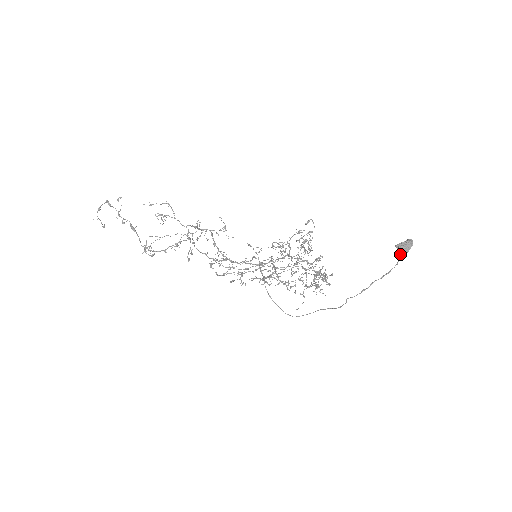
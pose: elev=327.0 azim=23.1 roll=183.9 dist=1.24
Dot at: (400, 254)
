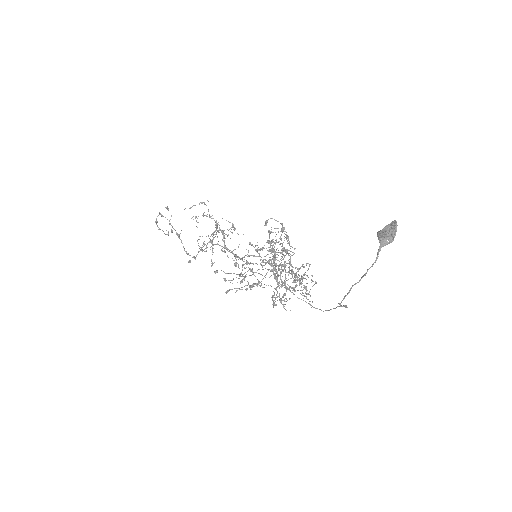
Dot at: (380, 246)
